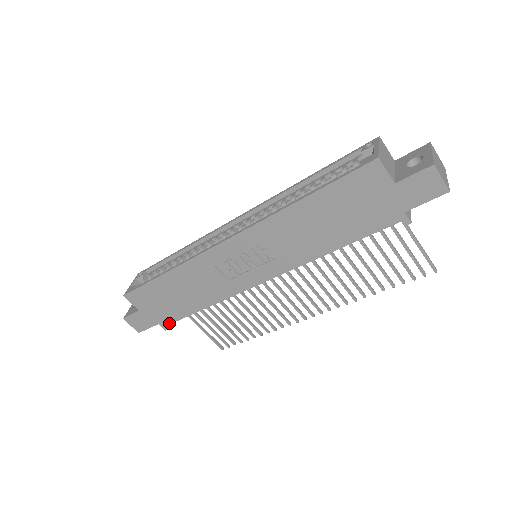
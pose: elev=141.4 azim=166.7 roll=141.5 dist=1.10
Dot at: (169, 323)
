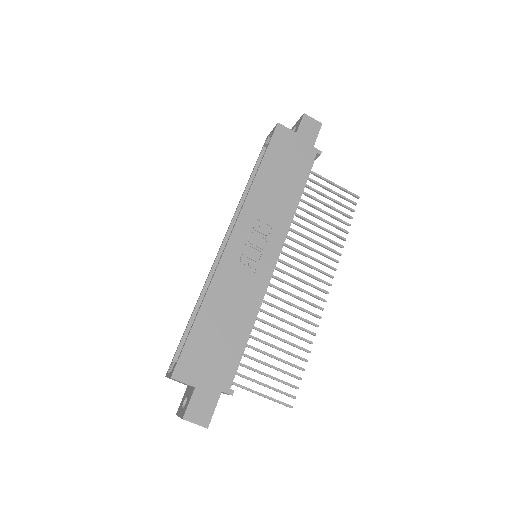
Dot at: (231, 379)
